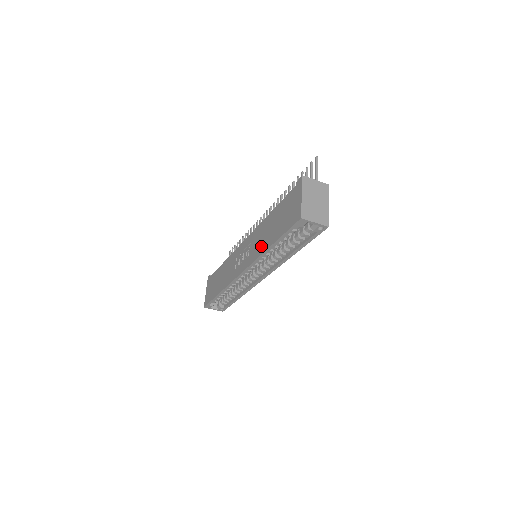
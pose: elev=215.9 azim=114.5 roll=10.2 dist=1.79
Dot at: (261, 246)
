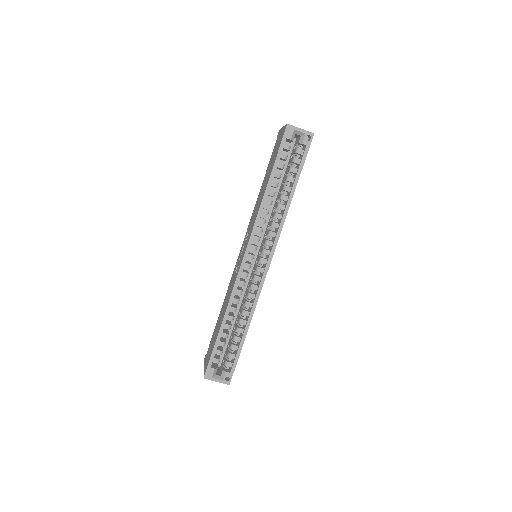
Dot at: (259, 205)
